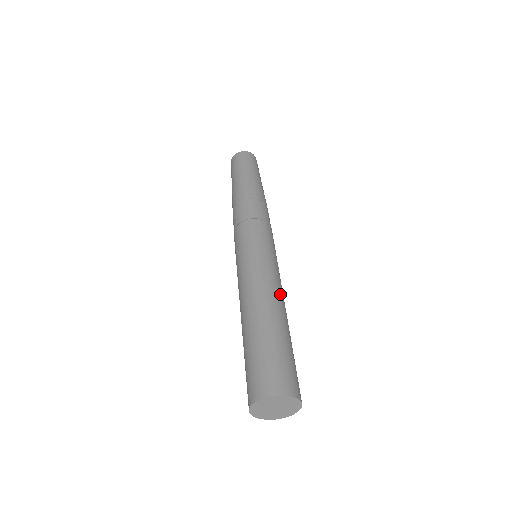
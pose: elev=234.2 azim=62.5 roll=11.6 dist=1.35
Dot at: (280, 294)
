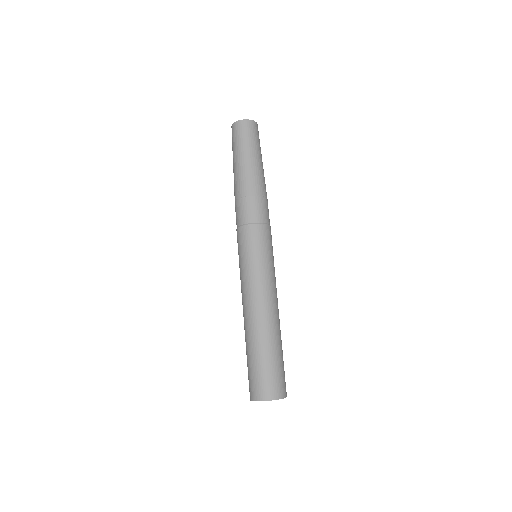
Dot at: occluded
